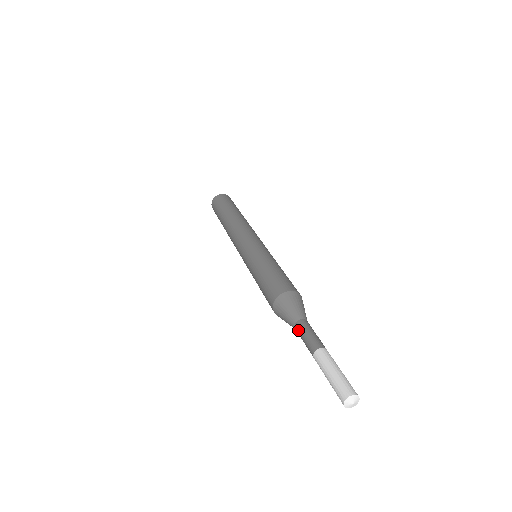
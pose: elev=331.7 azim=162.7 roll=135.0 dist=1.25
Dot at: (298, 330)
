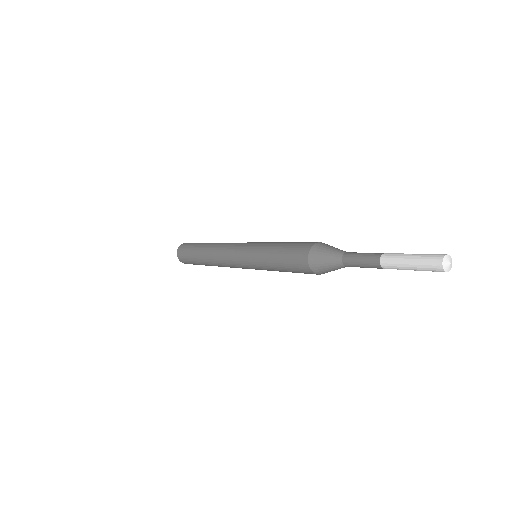
Dot at: (349, 263)
